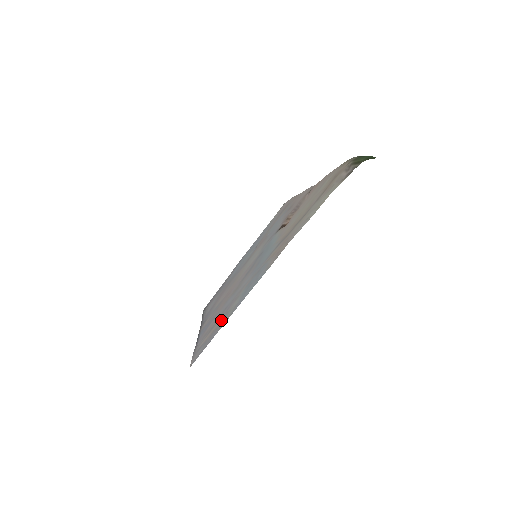
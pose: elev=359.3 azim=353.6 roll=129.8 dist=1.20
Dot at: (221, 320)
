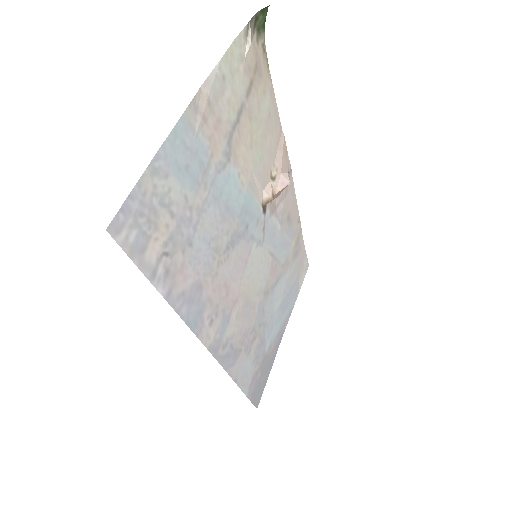
Dot at: (164, 215)
